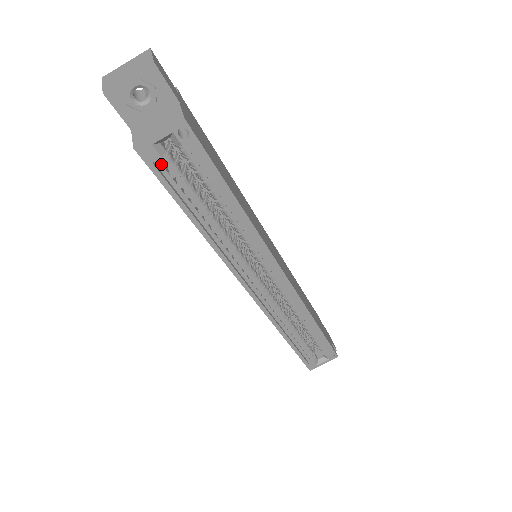
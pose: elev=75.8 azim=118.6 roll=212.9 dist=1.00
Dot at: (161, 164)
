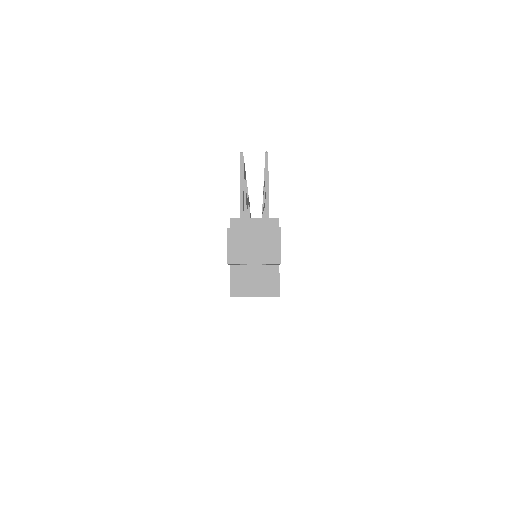
Dot at: occluded
